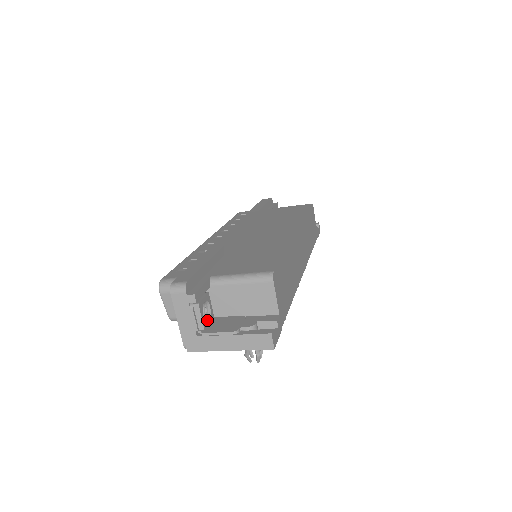
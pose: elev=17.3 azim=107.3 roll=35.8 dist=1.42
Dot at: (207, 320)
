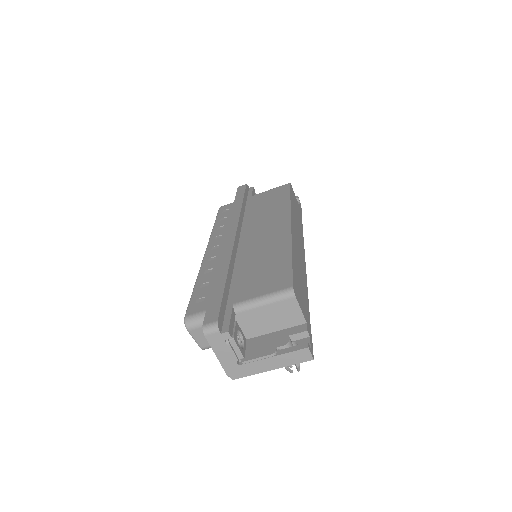
Dot at: (243, 347)
